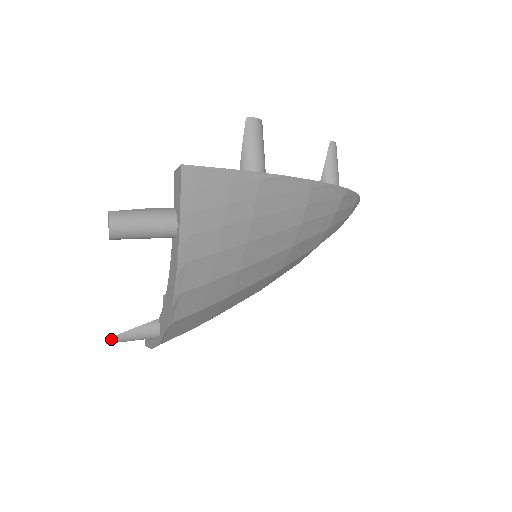
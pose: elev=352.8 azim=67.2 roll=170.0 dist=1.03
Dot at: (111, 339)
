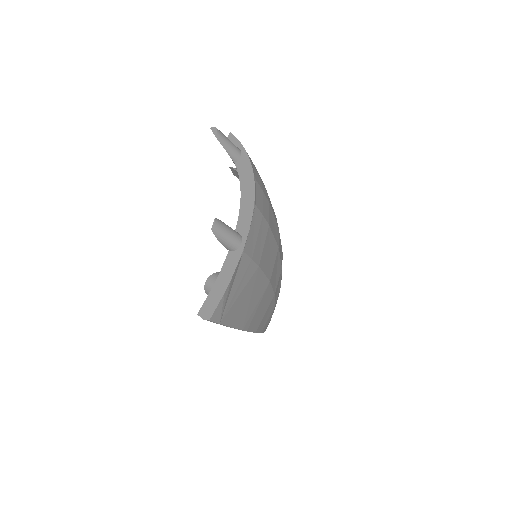
Dot at: (217, 220)
